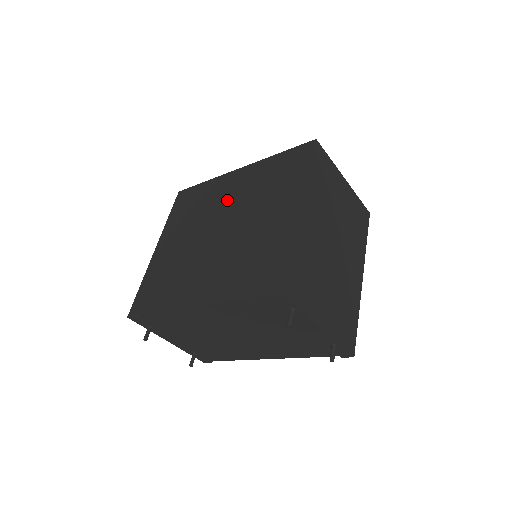
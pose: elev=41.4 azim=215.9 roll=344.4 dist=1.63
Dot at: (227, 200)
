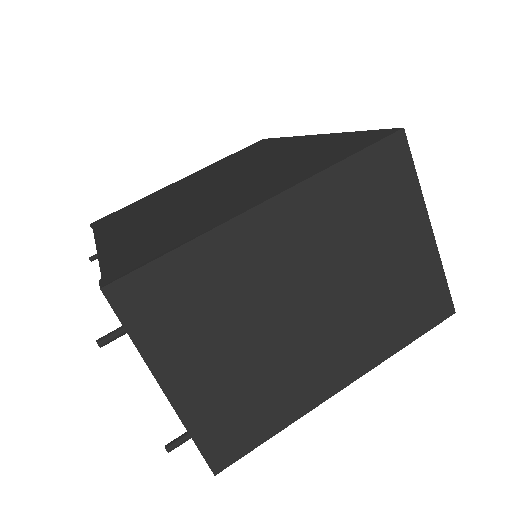
Dot at: (260, 161)
